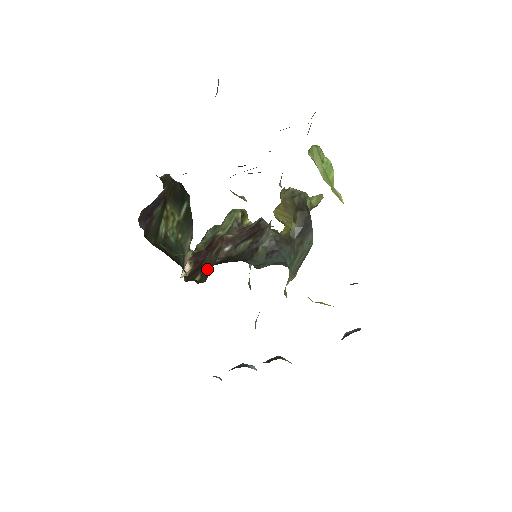
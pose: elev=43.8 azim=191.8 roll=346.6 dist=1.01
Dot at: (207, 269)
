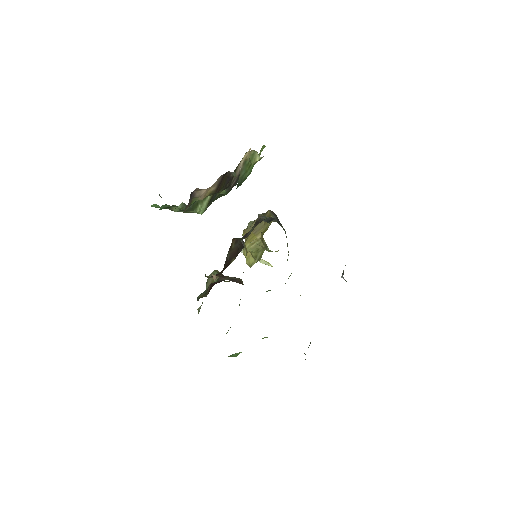
Dot at: (237, 251)
